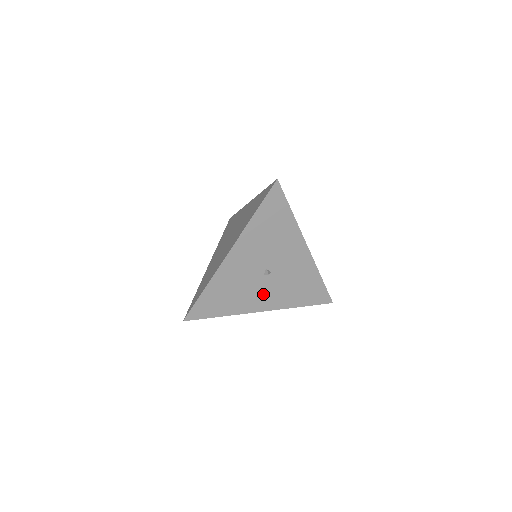
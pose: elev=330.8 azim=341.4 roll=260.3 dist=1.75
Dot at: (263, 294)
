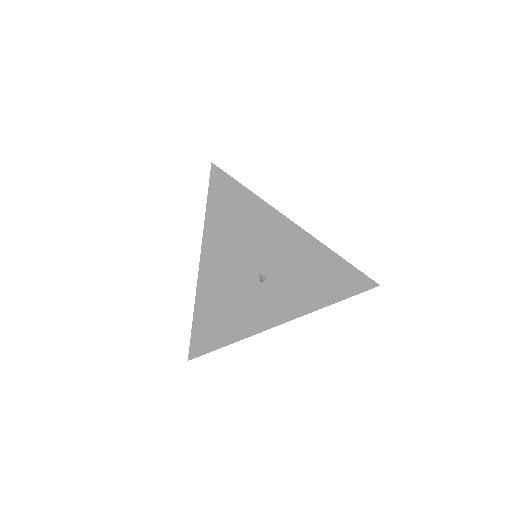
Dot at: (272, 304)
